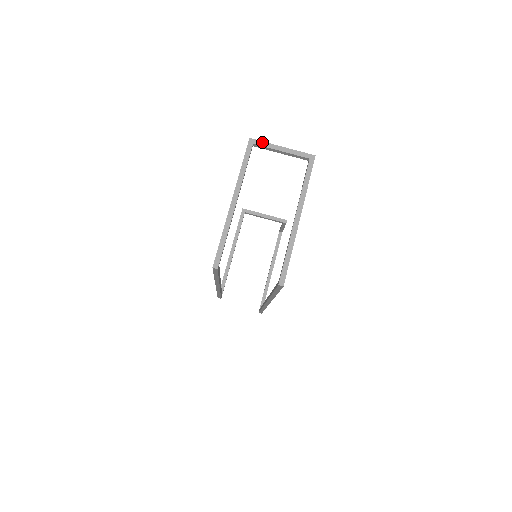
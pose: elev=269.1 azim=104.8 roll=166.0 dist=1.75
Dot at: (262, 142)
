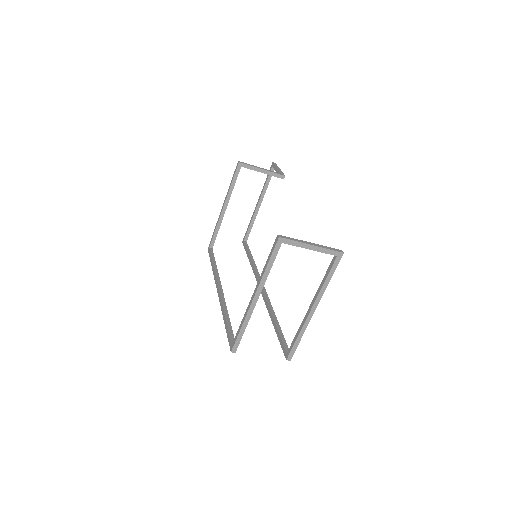
Dot at: (292, 241)
